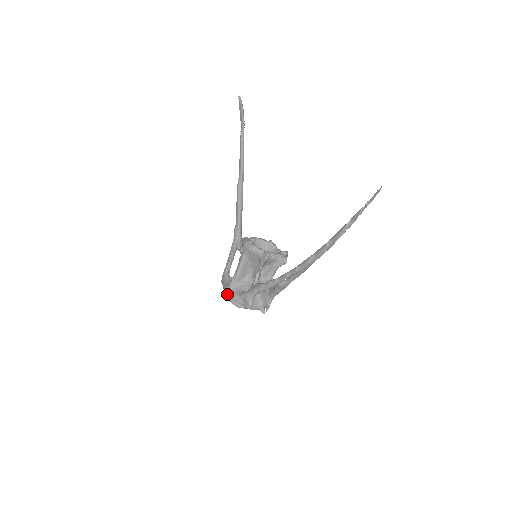
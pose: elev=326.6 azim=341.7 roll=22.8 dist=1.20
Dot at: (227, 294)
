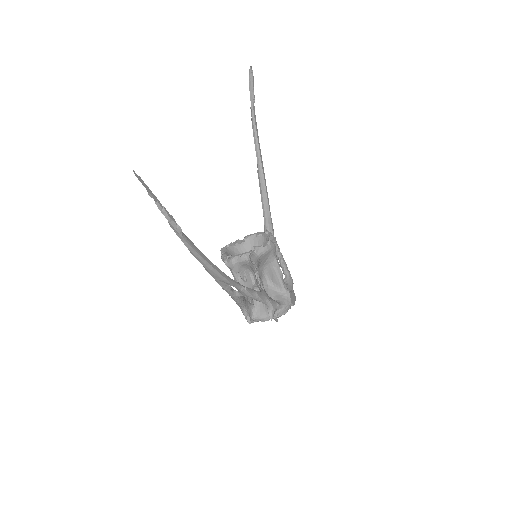
Dot at: occluded
